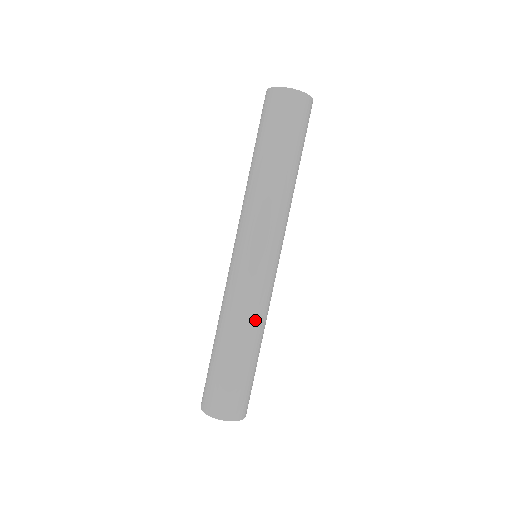
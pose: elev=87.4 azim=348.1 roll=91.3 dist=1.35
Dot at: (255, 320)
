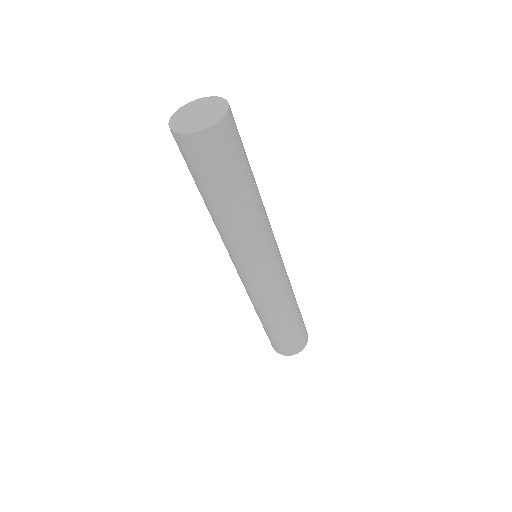
Dot at: (290, 294)
